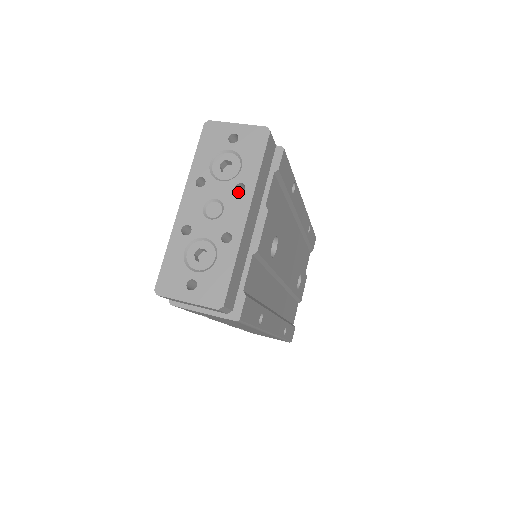
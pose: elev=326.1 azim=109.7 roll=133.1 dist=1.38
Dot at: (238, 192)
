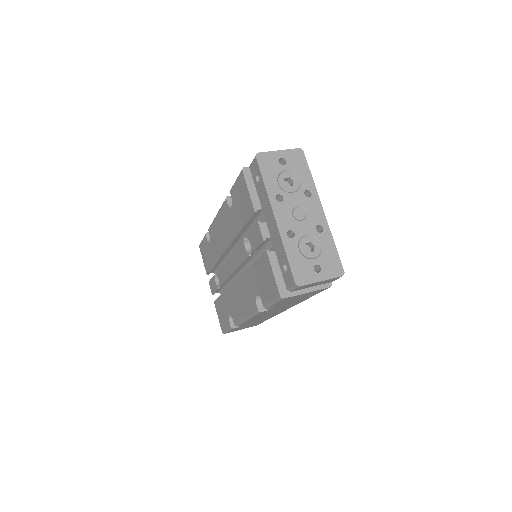
Dot at: occluded
